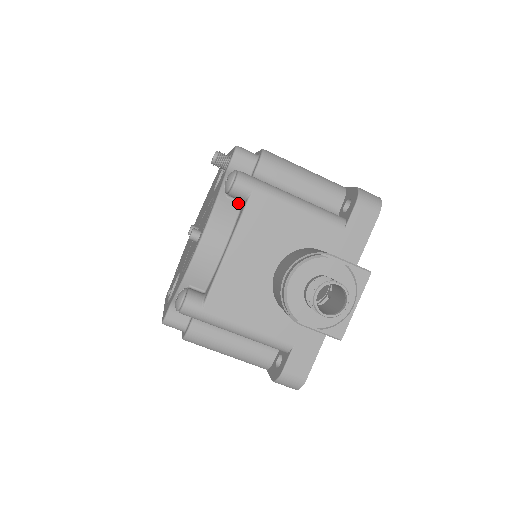
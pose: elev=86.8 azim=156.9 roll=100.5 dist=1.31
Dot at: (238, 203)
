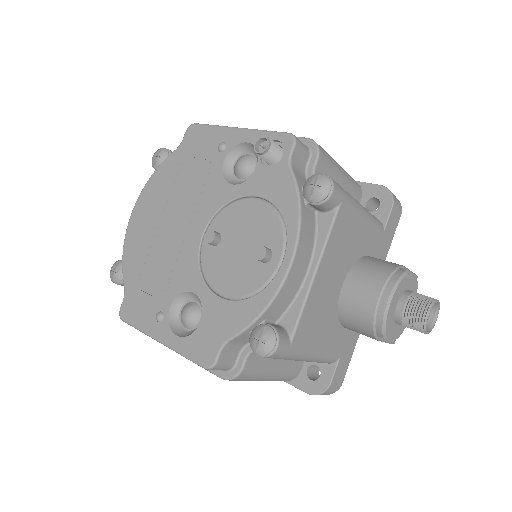
Dot at: (313, 212)
